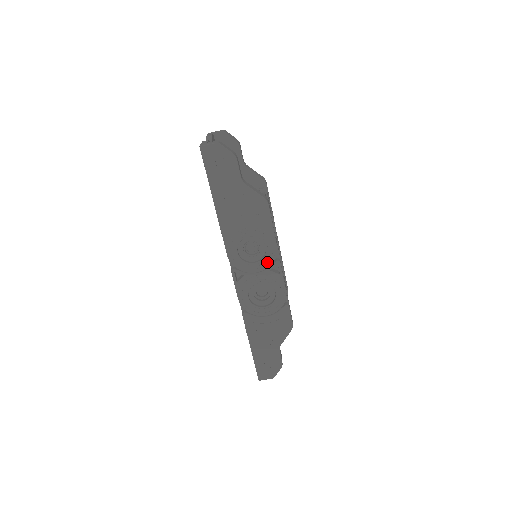
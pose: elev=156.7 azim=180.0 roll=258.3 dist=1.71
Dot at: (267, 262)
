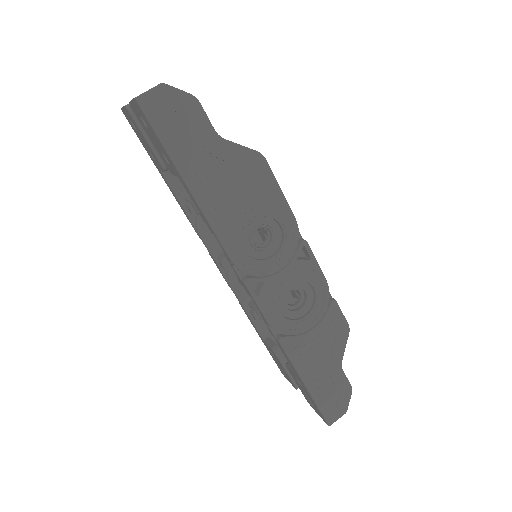
Dot at: (290, 248)
